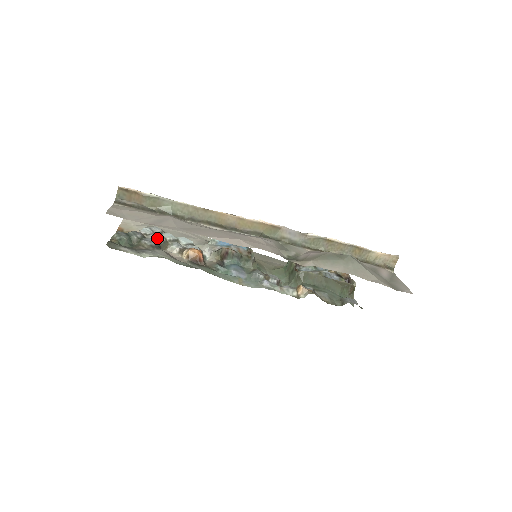
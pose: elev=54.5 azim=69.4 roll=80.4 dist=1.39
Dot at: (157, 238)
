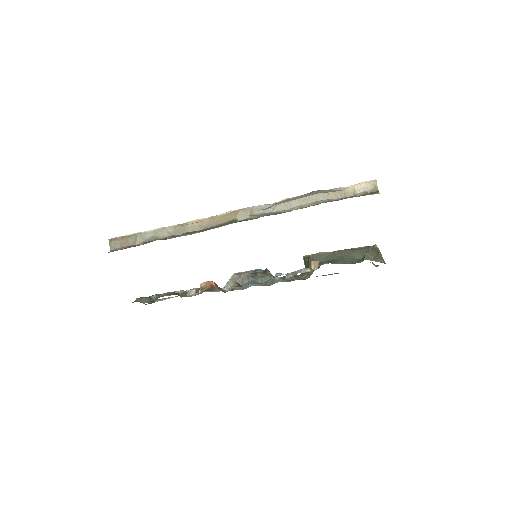
Dot at: (176, 292)
